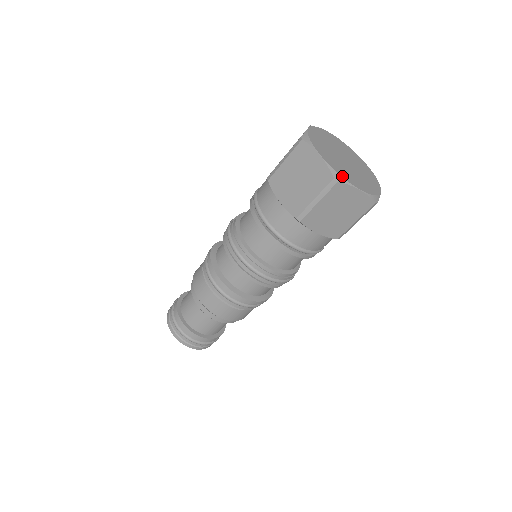
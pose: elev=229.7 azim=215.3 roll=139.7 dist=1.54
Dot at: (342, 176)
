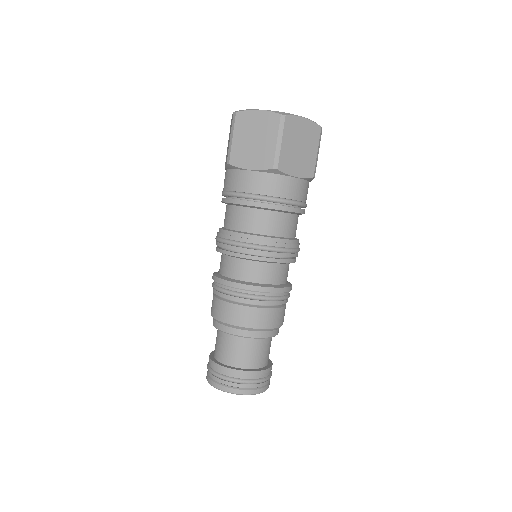
Dot at: (285, 113)
